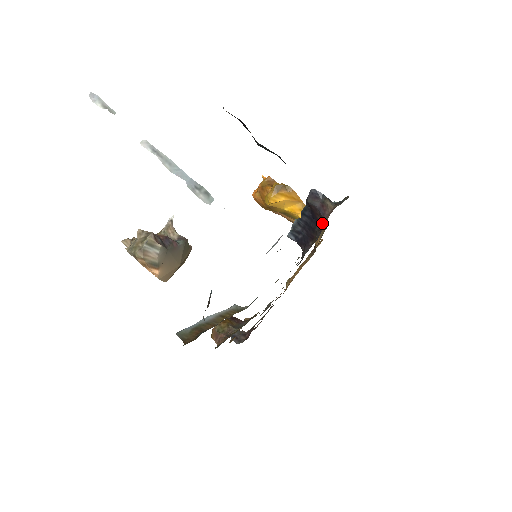
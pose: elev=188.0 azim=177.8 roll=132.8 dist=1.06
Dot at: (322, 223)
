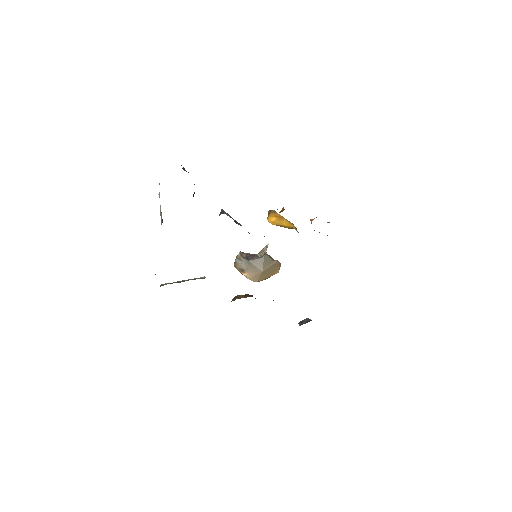
Dot at: occluded
